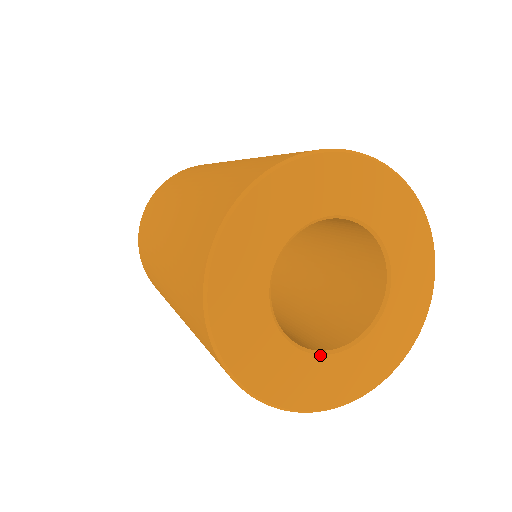
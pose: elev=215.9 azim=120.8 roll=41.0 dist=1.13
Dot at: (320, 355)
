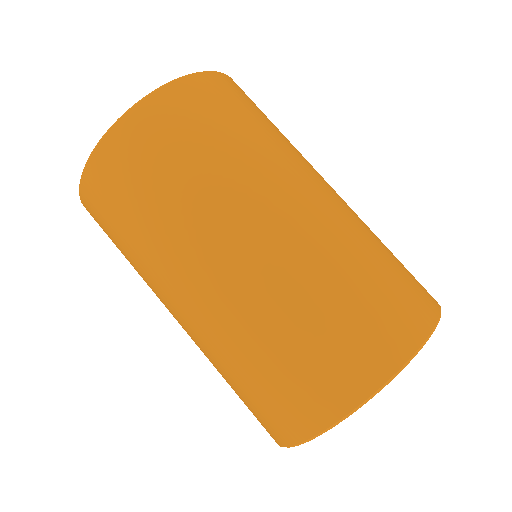
Dot at: occluded
